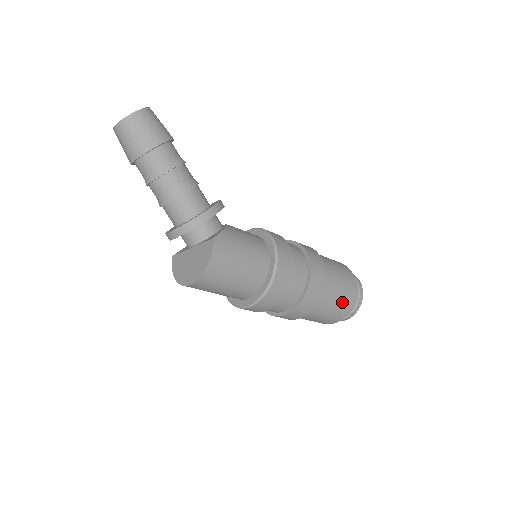
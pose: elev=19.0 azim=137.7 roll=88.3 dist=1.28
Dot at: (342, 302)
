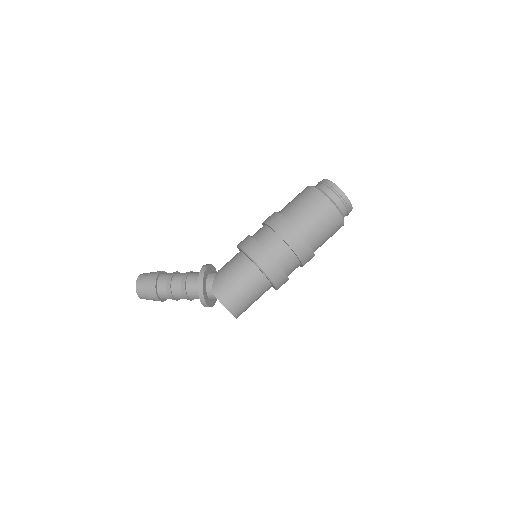
Dot at: (322, 213)
